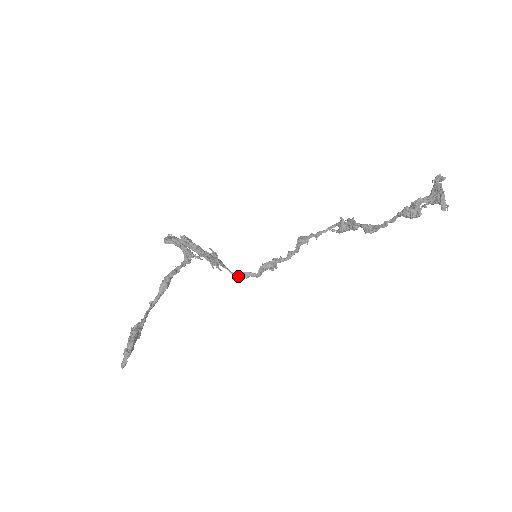
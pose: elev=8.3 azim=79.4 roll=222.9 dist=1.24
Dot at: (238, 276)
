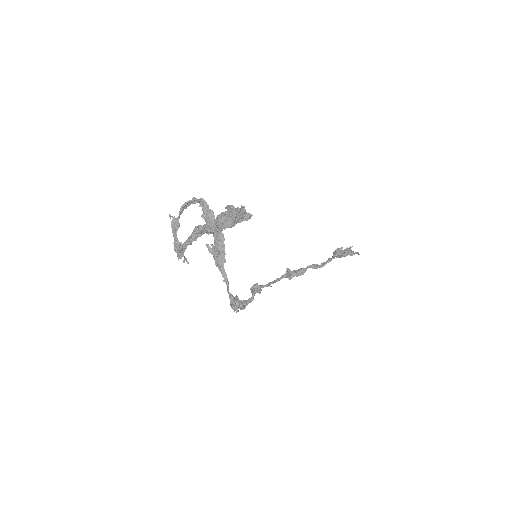
Dot at: (228, 285)
